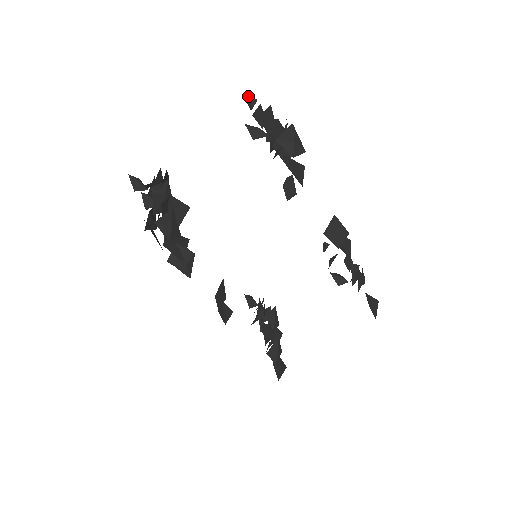
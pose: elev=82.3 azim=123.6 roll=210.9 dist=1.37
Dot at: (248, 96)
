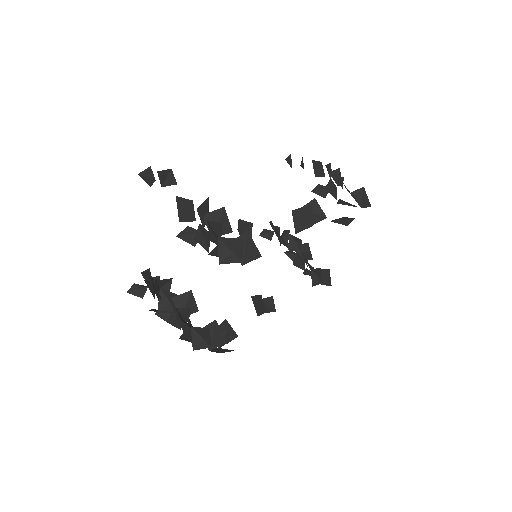
Dot at: (142, 175)
